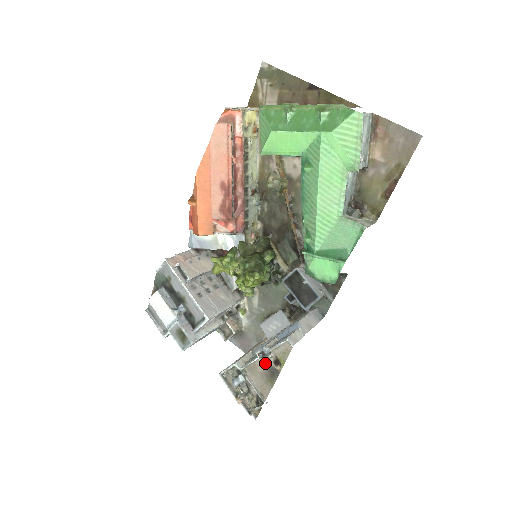
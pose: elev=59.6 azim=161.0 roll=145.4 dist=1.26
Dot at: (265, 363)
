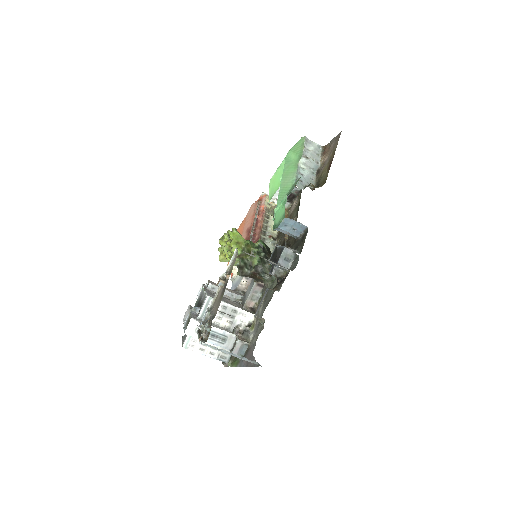
Dot at: (220, 278)
